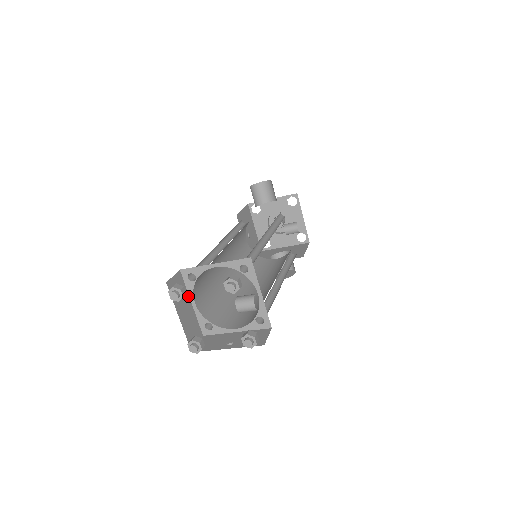
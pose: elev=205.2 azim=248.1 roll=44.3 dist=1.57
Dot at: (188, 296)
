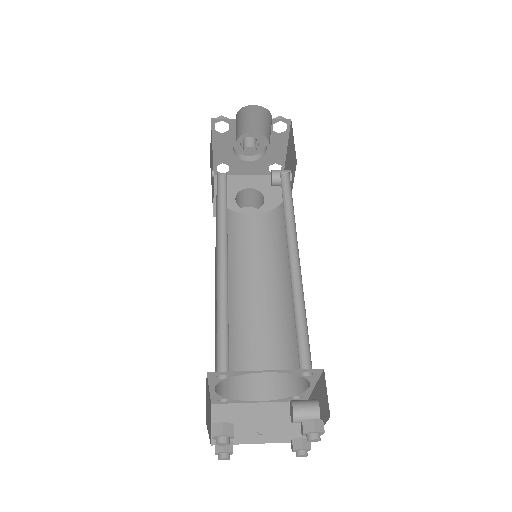
Dot at: (208, 388)
